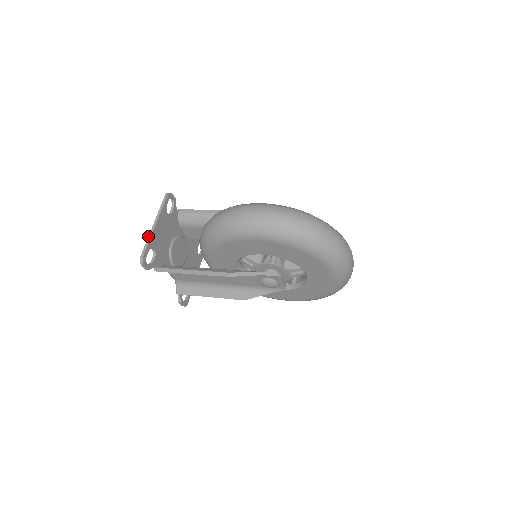
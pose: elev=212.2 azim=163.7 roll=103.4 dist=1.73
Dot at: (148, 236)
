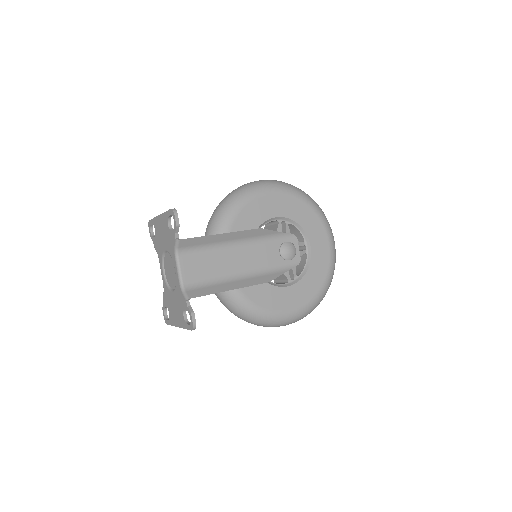
Dot at: occluded
